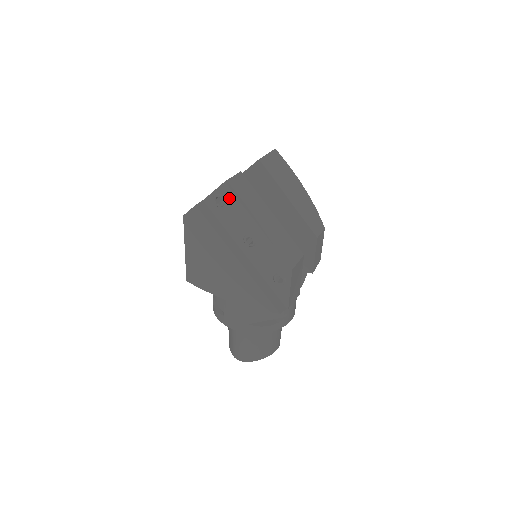
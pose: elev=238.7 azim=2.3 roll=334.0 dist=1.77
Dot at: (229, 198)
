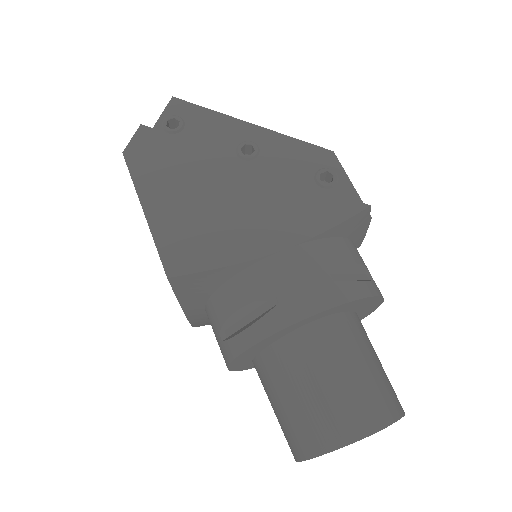
Dot at: (188, 113)
